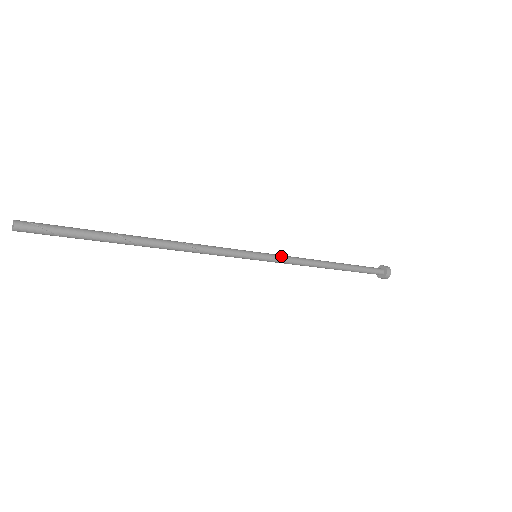
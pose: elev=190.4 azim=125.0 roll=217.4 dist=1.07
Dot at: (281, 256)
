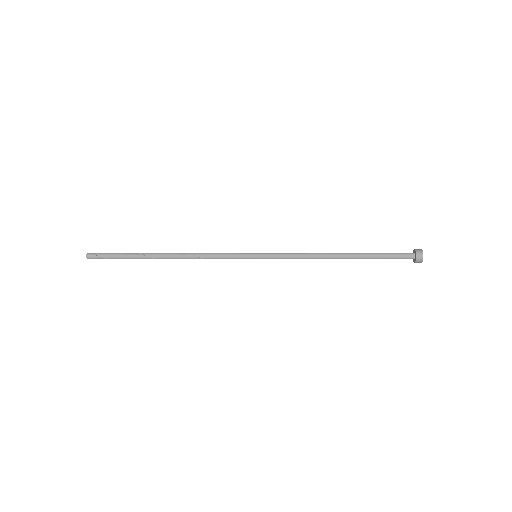
Dot at: (280, 255)
